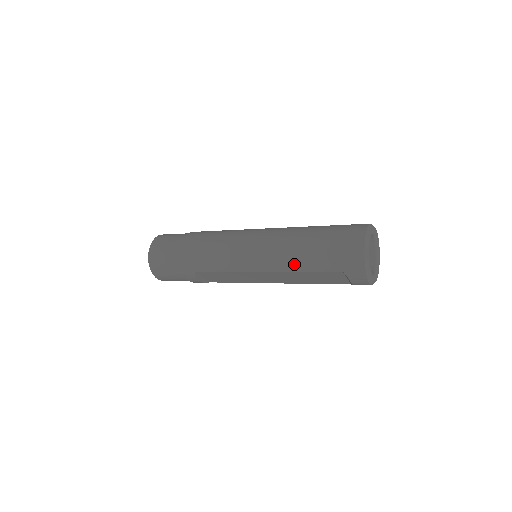
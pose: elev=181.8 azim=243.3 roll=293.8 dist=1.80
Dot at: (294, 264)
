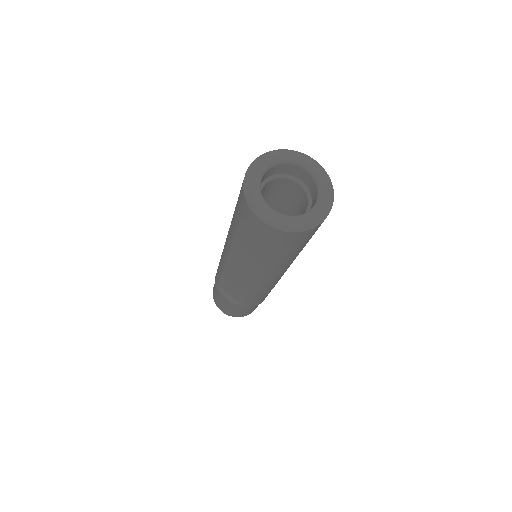
Dot at: (230, 232)
